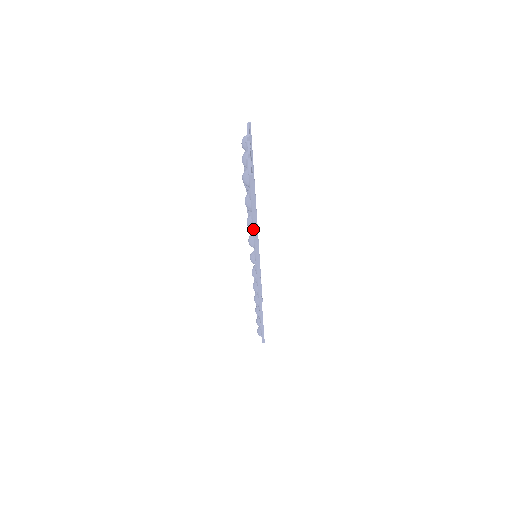
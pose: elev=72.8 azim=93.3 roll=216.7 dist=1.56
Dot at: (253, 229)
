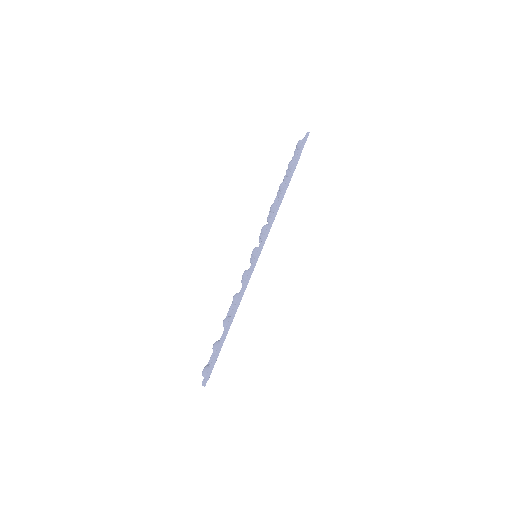
Dot at: (286, 182)
